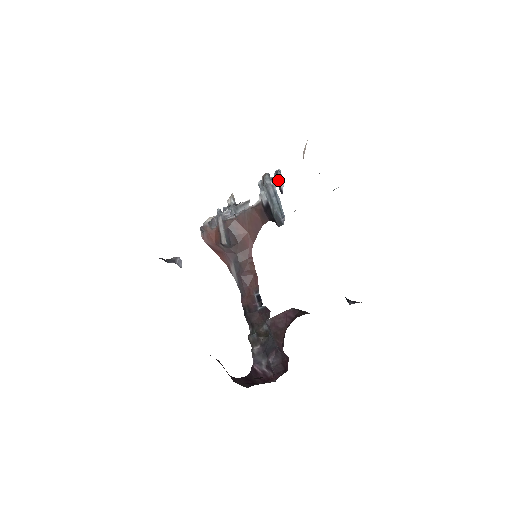
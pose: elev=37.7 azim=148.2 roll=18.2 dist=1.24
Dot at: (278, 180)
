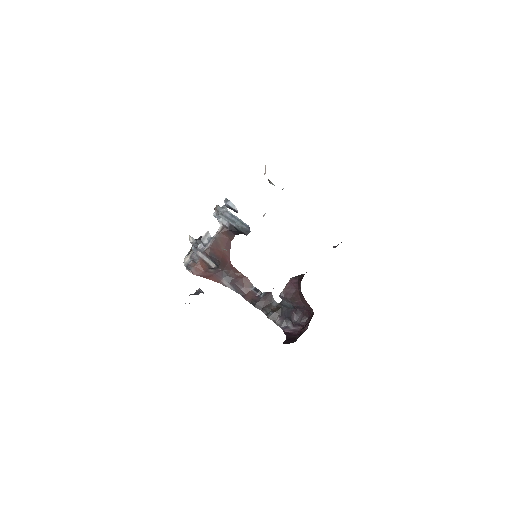
Dot at: (230, 205)
